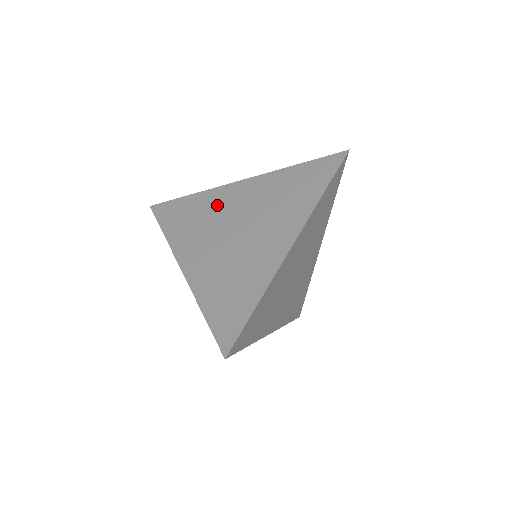
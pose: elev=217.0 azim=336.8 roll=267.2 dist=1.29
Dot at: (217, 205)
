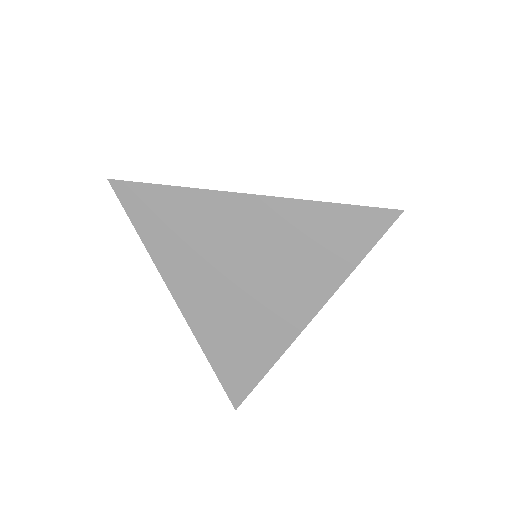
Dot at: (212, 225)
